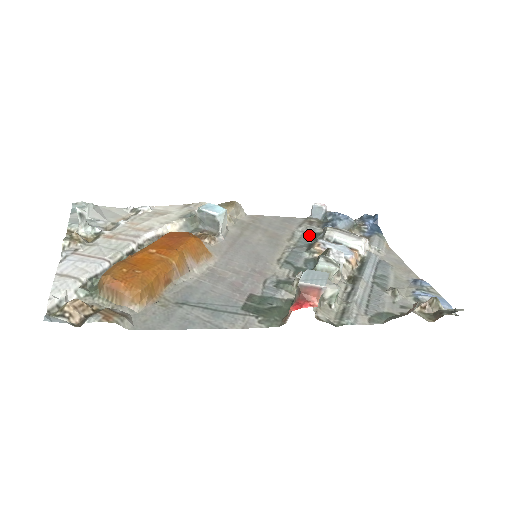
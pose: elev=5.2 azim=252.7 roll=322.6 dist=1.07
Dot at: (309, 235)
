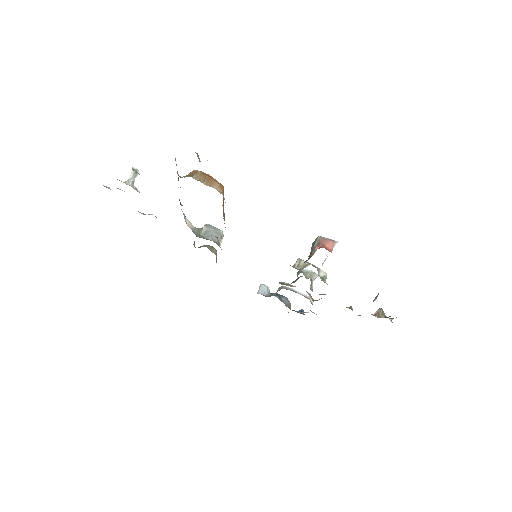
Dot at: occluded
